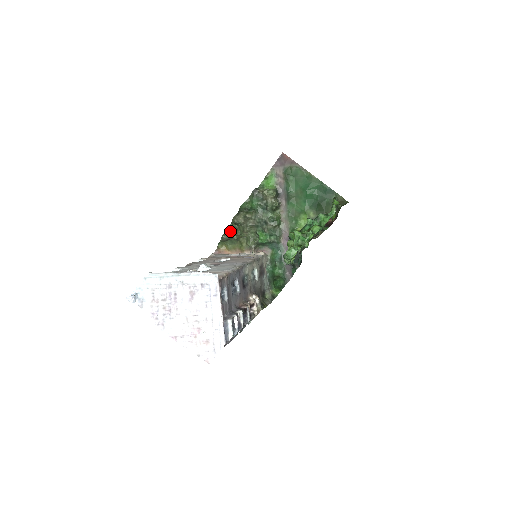
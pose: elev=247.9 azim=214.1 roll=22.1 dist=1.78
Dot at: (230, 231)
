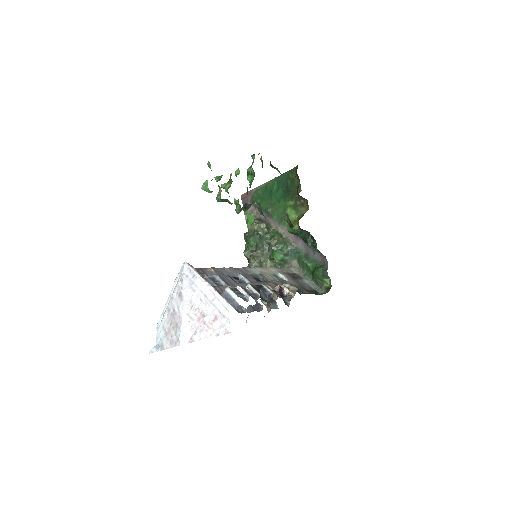
Dot at: occluded
